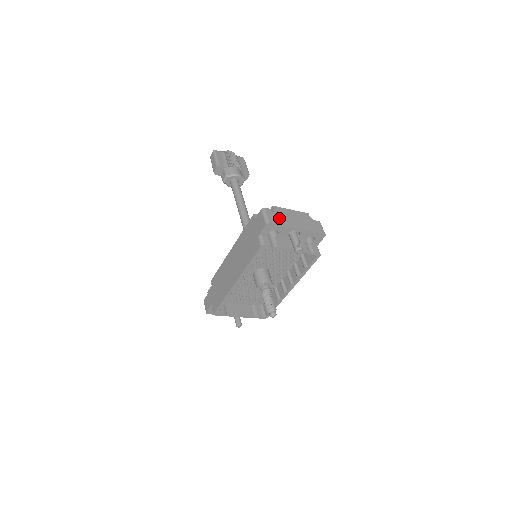
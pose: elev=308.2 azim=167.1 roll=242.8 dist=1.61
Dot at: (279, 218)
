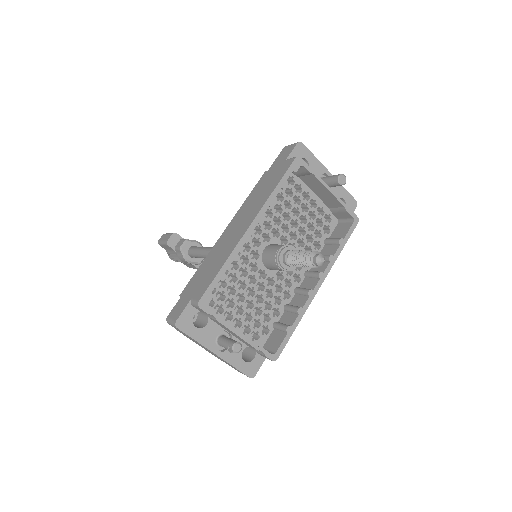
Dot at: occluded
